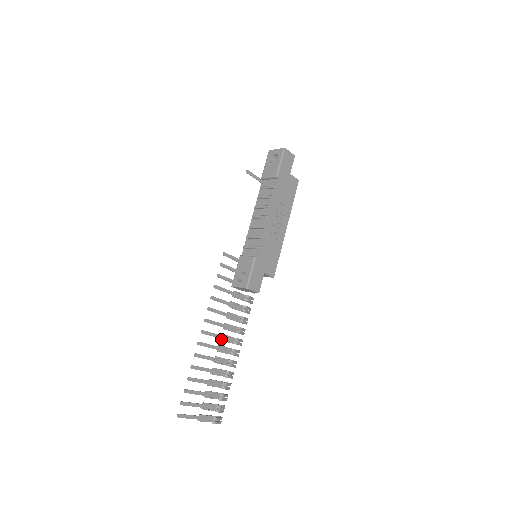
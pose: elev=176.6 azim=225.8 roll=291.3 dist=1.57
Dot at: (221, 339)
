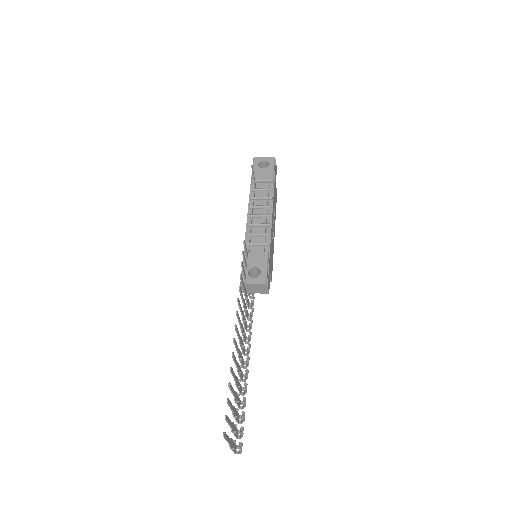
Dot at: (240, 342)
